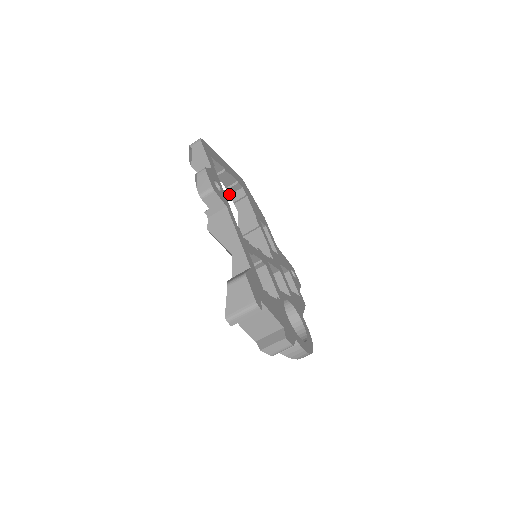
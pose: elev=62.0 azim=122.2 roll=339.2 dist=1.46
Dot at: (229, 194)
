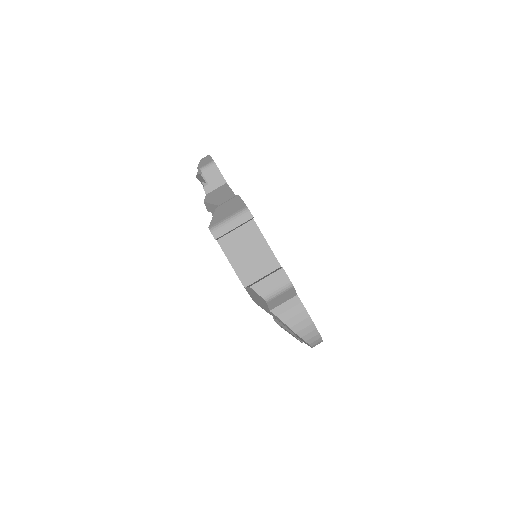
Dot at: occluded
